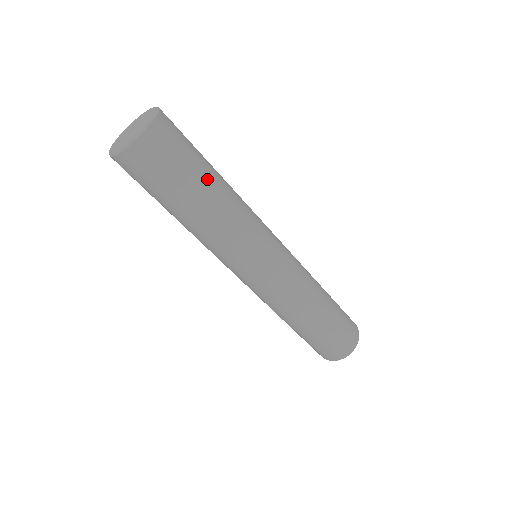
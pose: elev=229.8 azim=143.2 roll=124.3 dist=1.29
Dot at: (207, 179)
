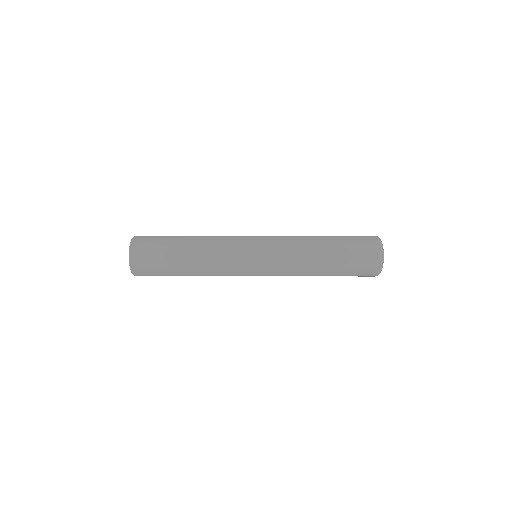
Dot at: (179, 271)
